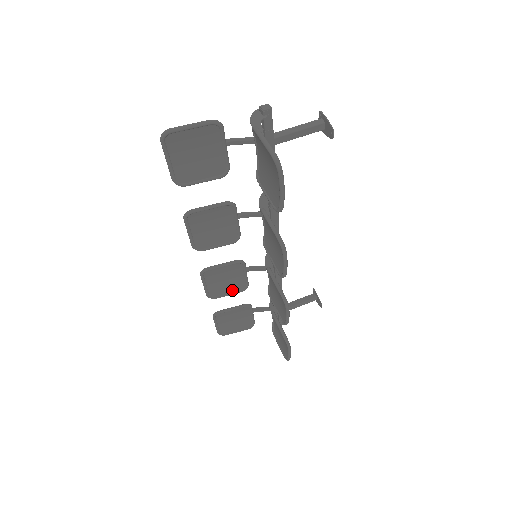
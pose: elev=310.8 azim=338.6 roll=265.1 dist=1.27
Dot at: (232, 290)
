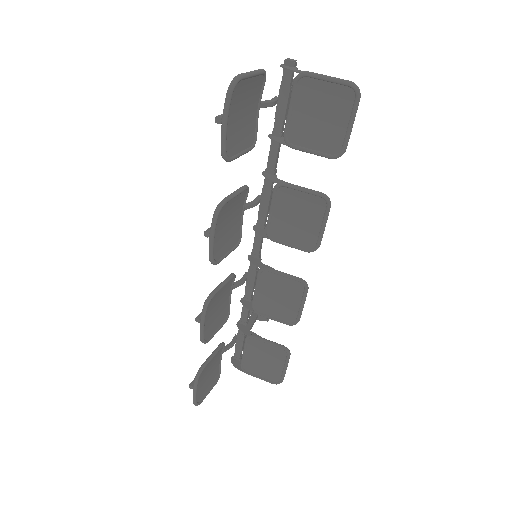
Dot at: (219, 323)
